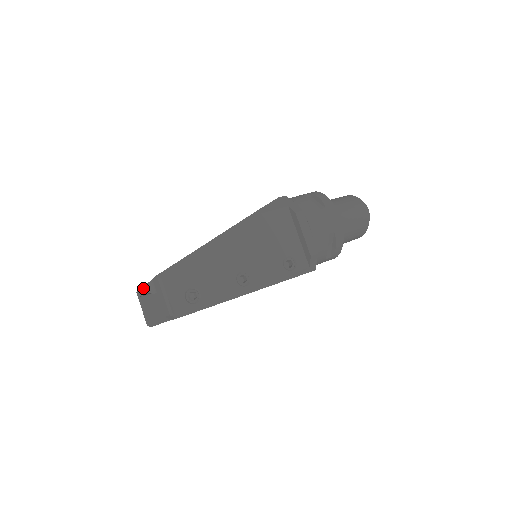
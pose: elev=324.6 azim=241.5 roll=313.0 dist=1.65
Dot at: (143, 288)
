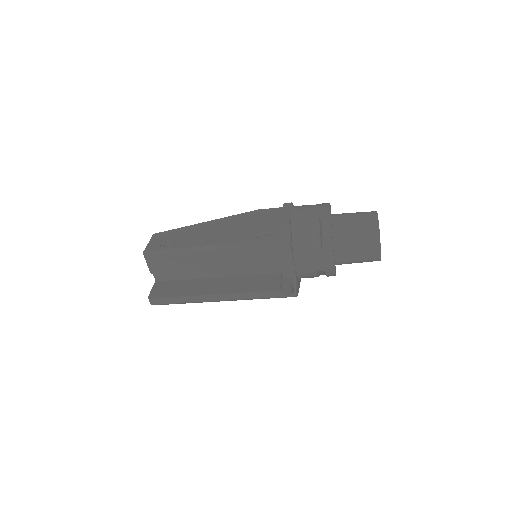
Dot at: occluded
